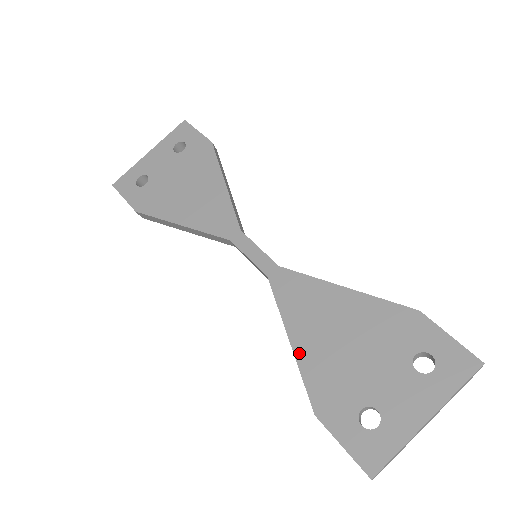
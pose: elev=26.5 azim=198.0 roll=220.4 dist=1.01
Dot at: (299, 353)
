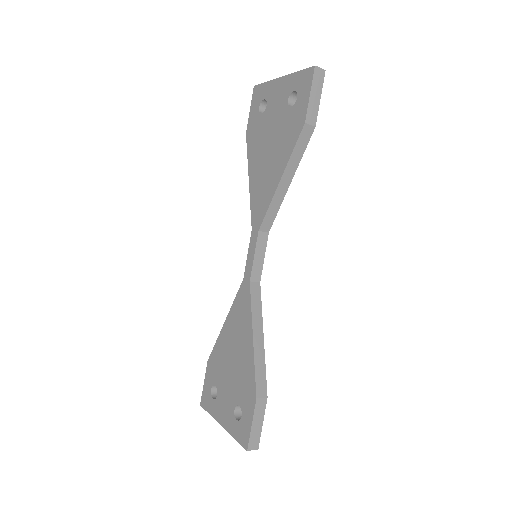
Dot at: (222, 333)
